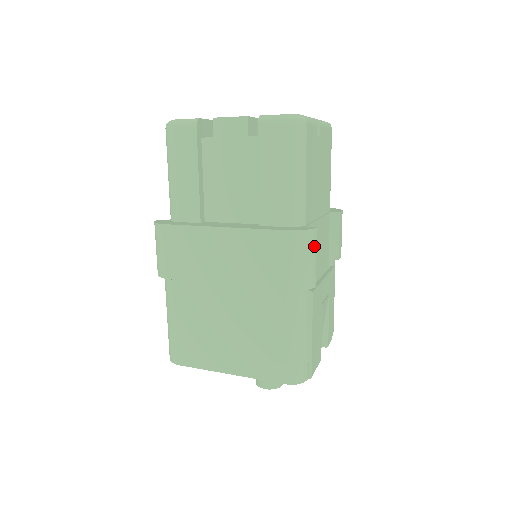
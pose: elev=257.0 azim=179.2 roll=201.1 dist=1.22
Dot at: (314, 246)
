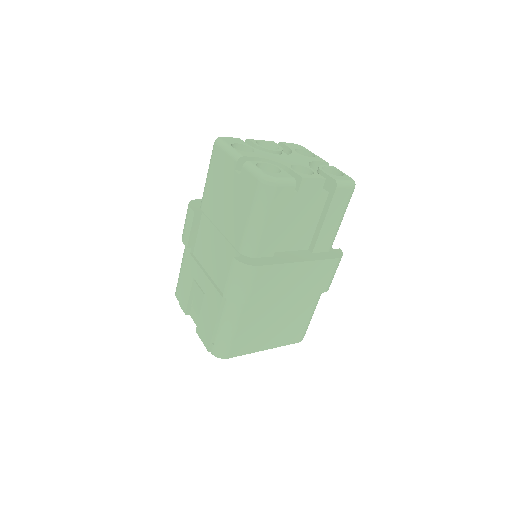
Dot at: occluded
